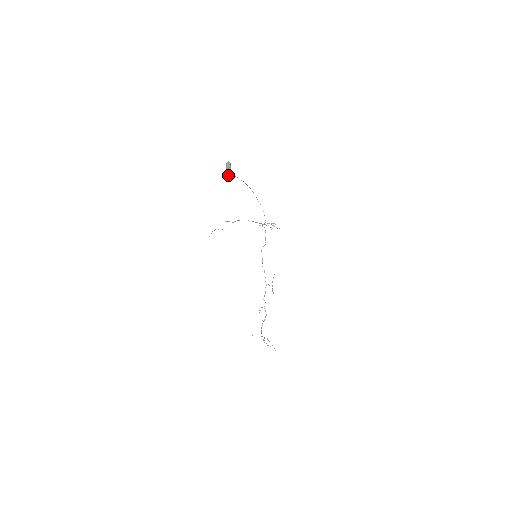
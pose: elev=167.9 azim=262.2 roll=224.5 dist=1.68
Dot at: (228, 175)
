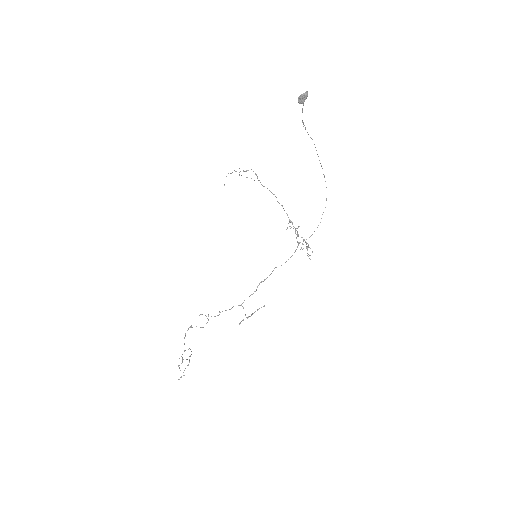
Dot at: occluded
